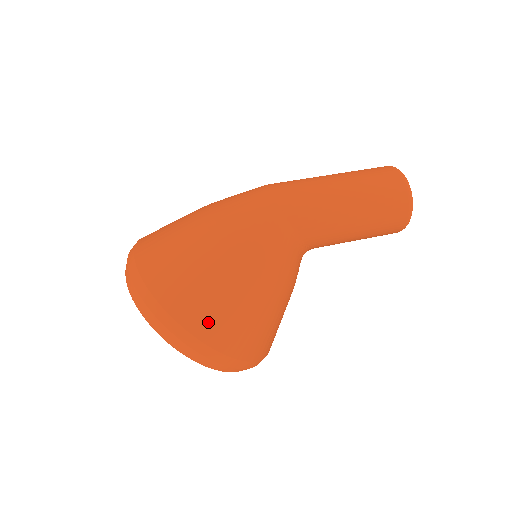
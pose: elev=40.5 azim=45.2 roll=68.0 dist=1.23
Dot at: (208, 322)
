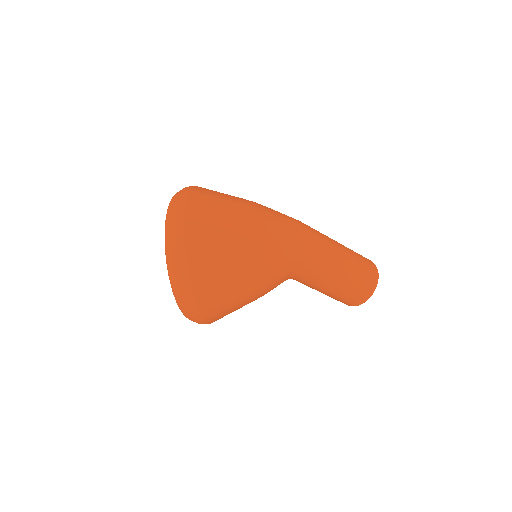
Dot at: (207, 287)
